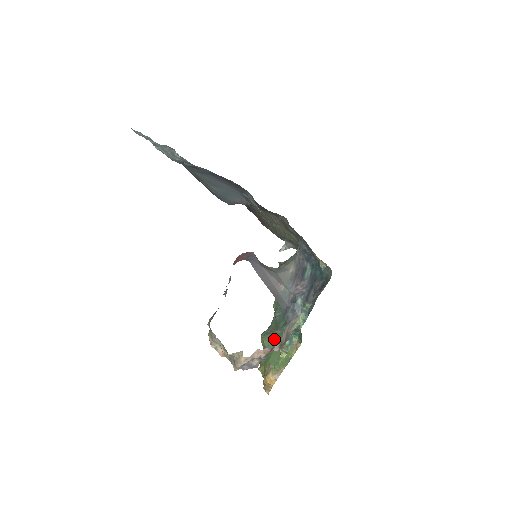
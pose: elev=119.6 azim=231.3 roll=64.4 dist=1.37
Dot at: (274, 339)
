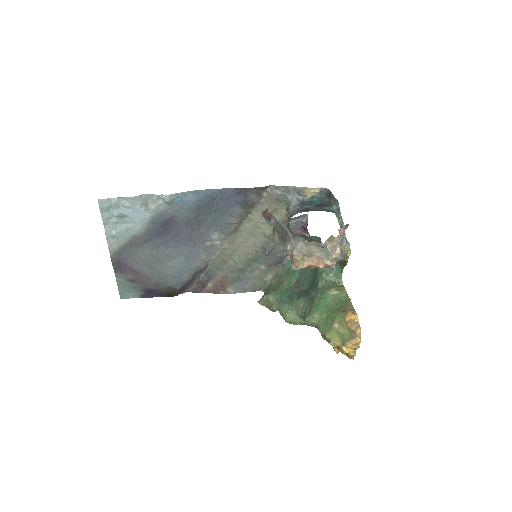
Dot at: (321, 301)
